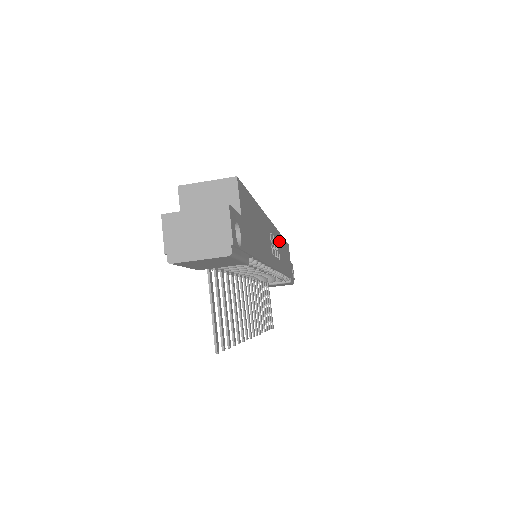
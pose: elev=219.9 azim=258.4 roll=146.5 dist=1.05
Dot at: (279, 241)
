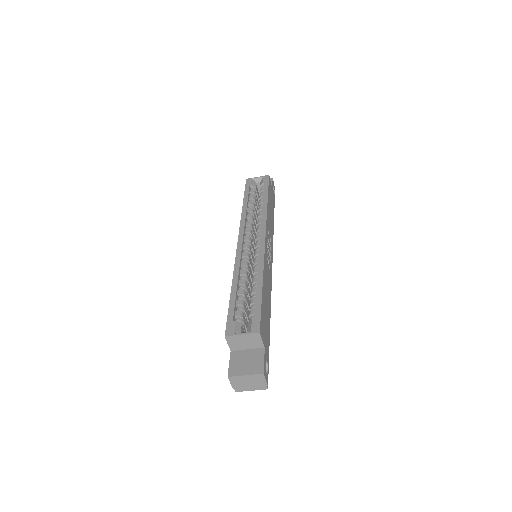
Dot at: (268, 223)
